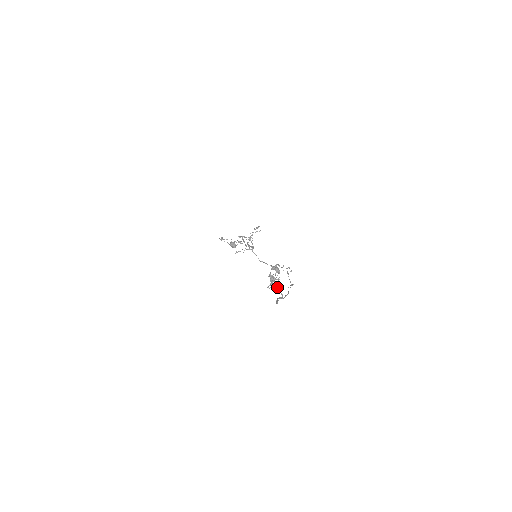
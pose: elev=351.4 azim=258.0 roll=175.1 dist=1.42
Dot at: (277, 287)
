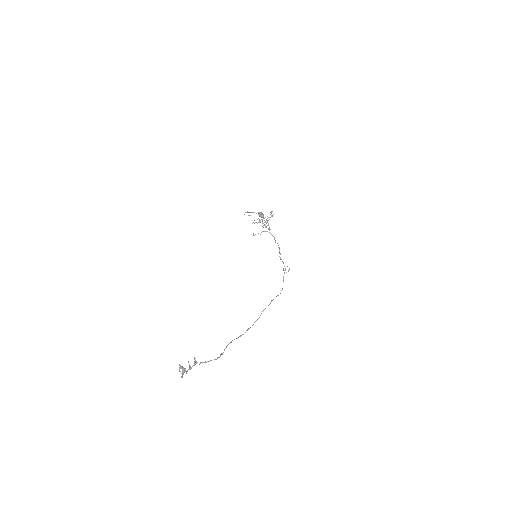
Dot at: (202, 362)
